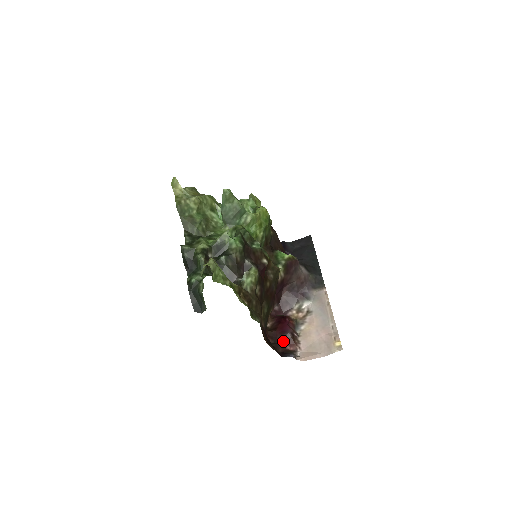
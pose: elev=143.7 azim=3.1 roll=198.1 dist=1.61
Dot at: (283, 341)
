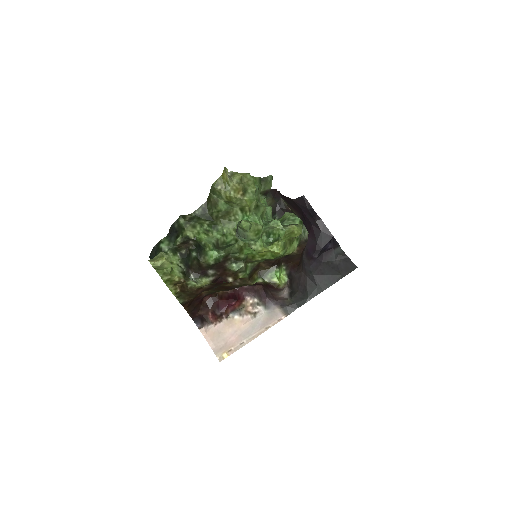
Dot at: (212, 310)
